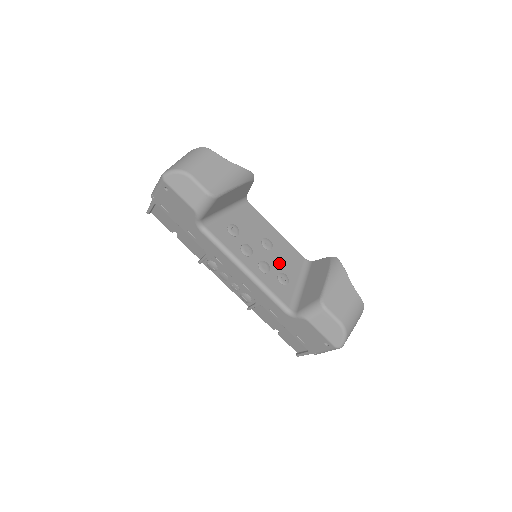
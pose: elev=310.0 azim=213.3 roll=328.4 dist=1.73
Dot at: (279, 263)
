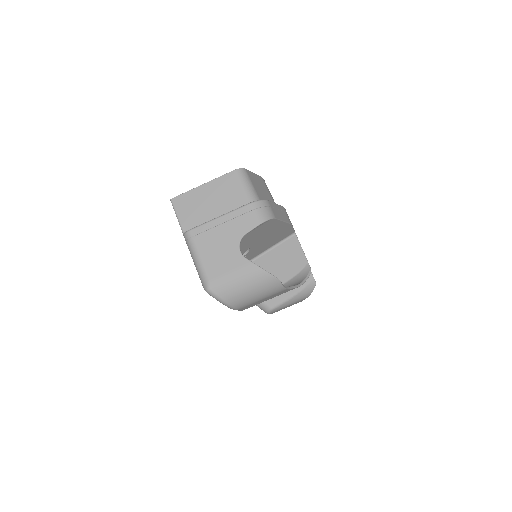
Dot at: occluded
